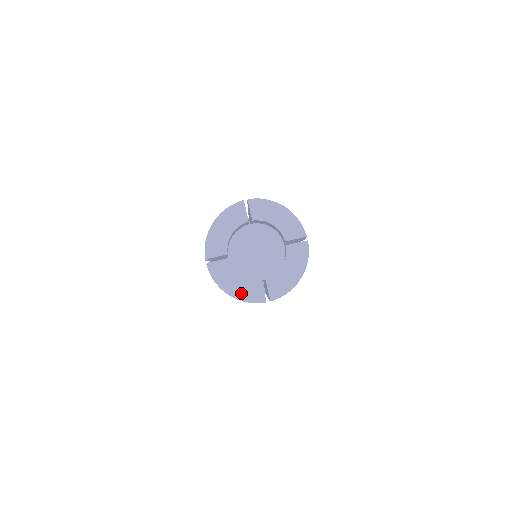
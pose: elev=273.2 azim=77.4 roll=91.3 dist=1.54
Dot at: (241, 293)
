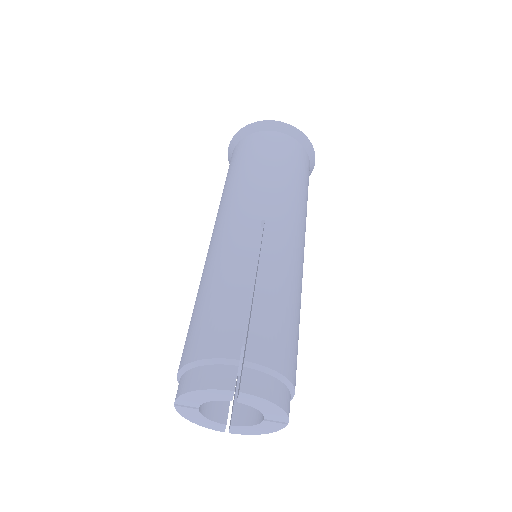
Dot at: (202, 424)
